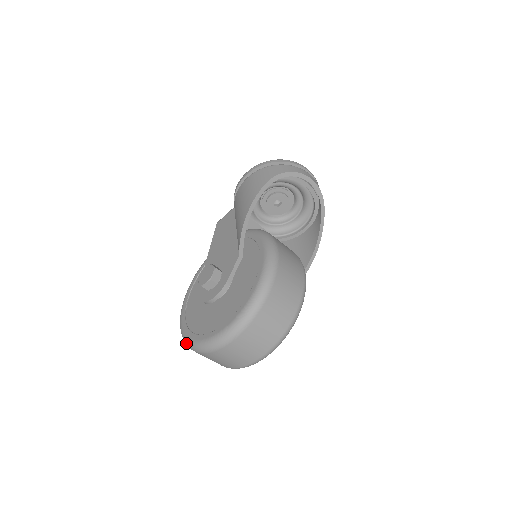
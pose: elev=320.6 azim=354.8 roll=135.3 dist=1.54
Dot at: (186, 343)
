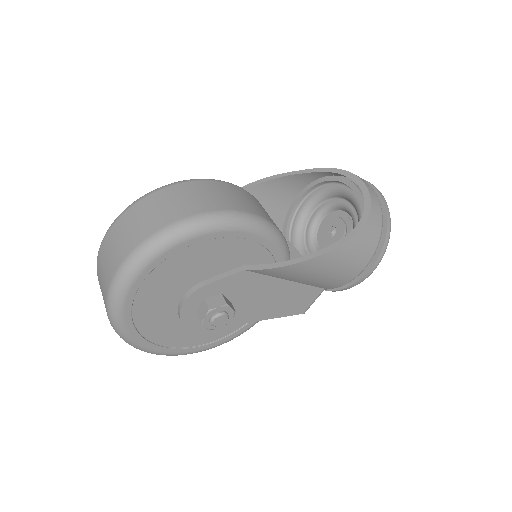
Dot at: occluded
